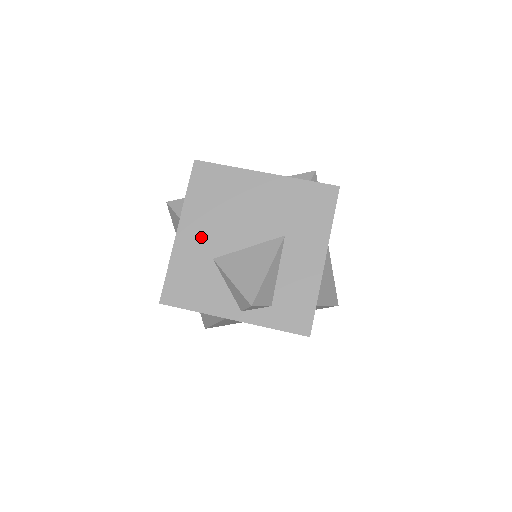
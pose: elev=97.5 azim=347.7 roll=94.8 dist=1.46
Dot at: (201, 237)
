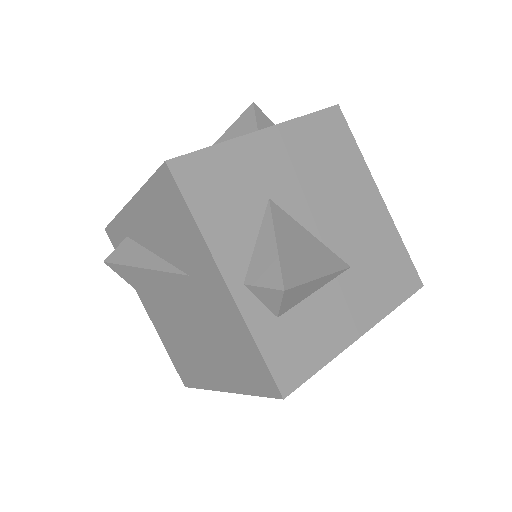
Dot at: (279, 165)
